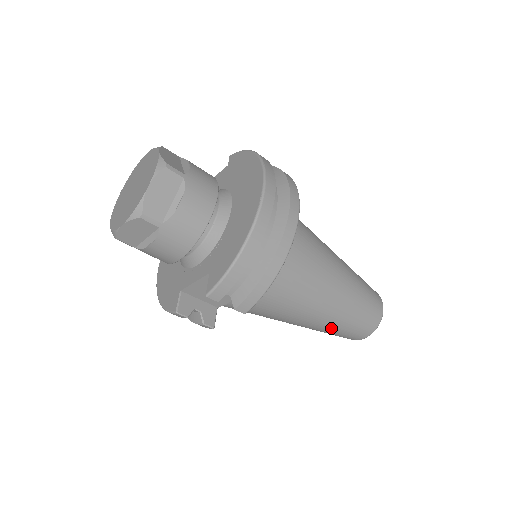
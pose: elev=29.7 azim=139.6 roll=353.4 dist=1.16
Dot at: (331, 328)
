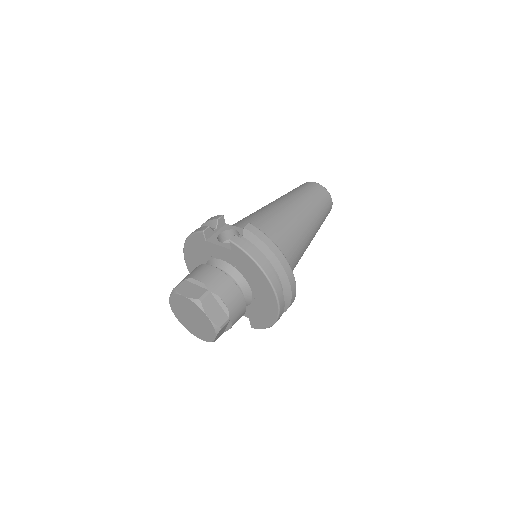
Dot at: occluded
